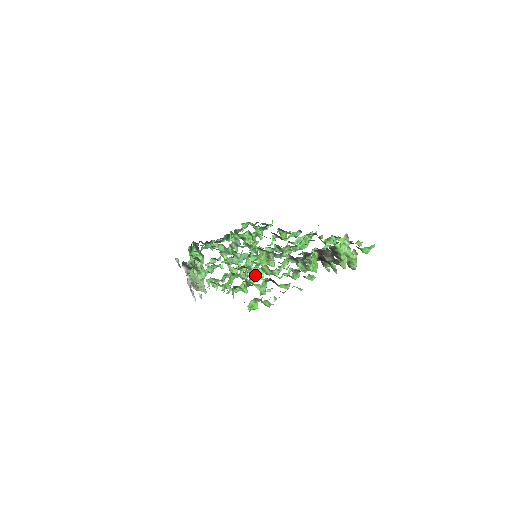
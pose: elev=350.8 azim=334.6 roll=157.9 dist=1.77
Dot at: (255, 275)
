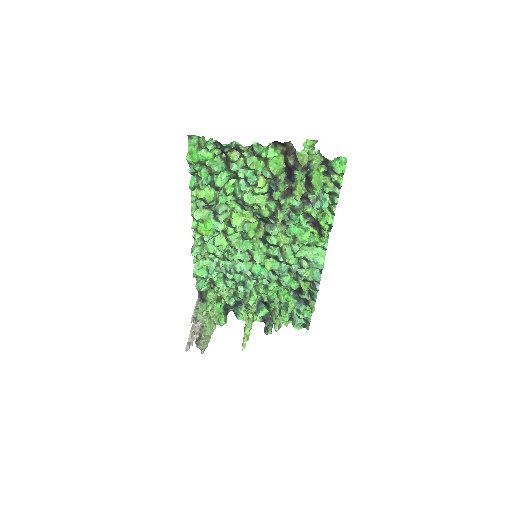
Dot at: (224, 189)
